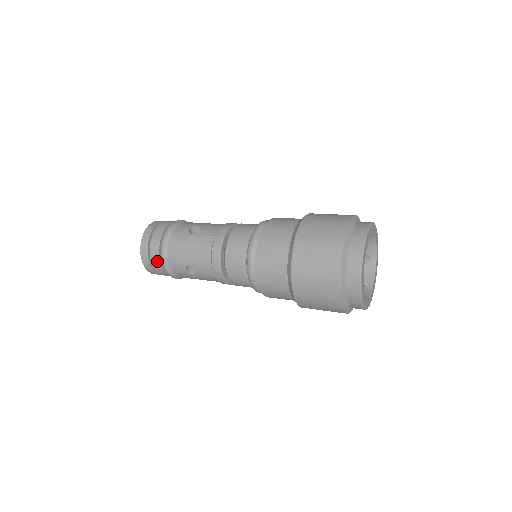
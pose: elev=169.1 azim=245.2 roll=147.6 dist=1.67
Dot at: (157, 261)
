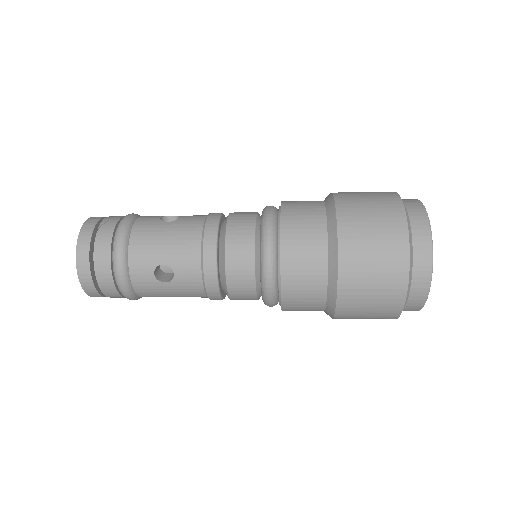
Dot at: (105, 262)
